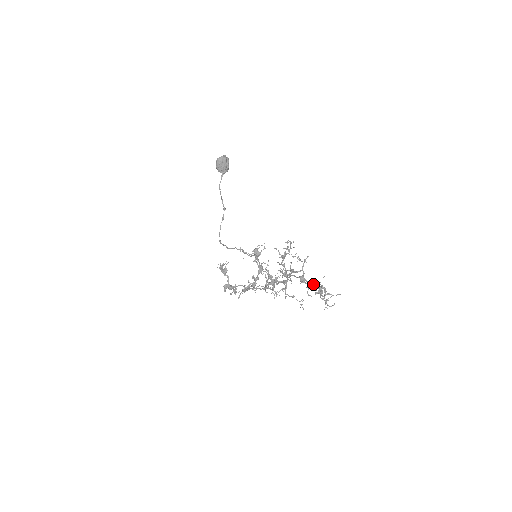
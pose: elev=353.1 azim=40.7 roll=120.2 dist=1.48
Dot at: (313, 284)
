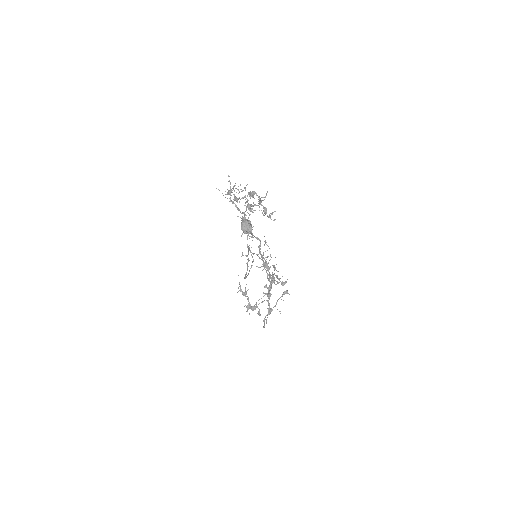
Dot at: (255, 204)
